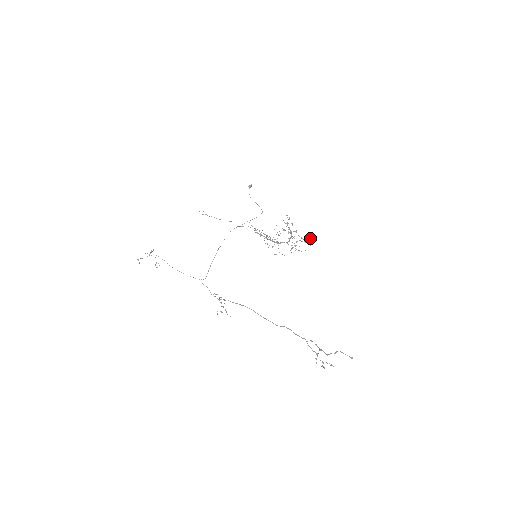
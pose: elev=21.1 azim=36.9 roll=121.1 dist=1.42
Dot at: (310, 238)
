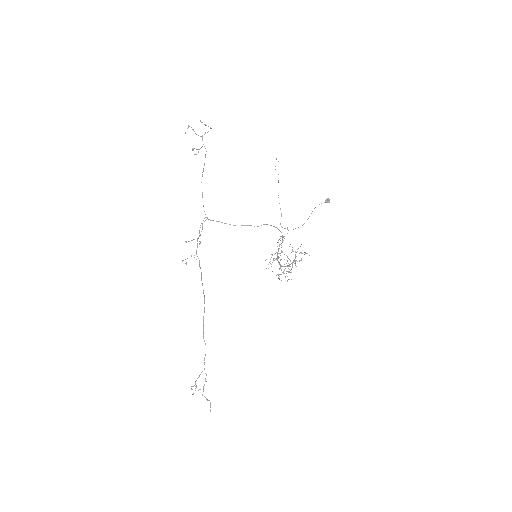
Dot at: occluded
